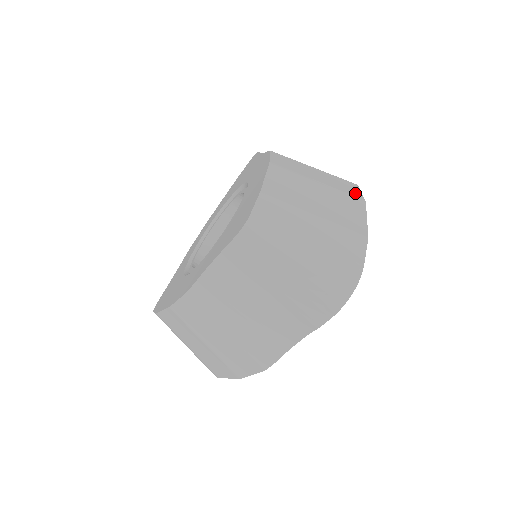
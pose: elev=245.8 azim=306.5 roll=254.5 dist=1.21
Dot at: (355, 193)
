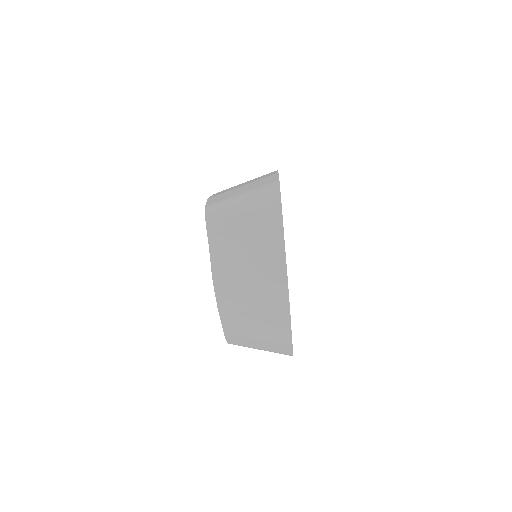
Dot at: occluded
